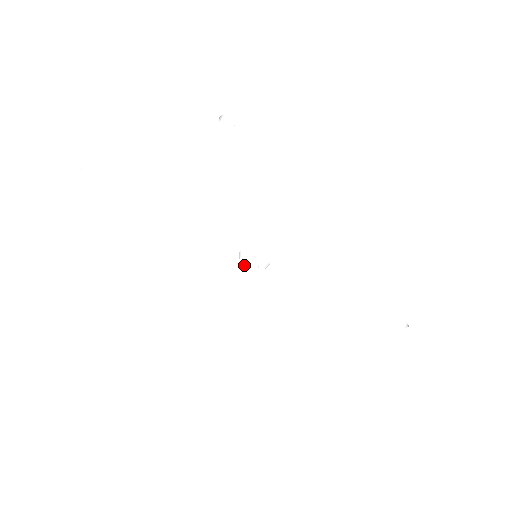
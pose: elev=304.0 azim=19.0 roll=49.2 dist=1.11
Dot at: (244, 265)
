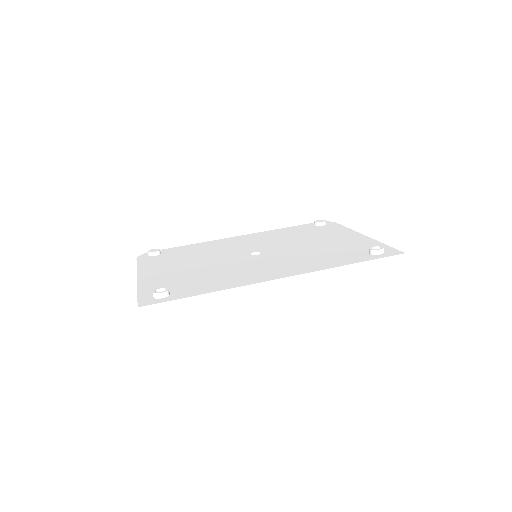
Dot at: occluded
